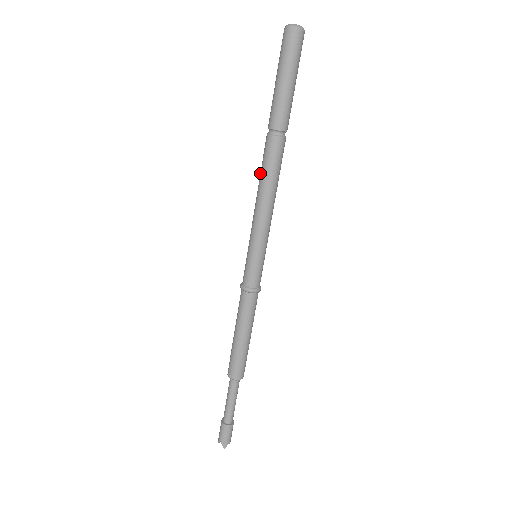
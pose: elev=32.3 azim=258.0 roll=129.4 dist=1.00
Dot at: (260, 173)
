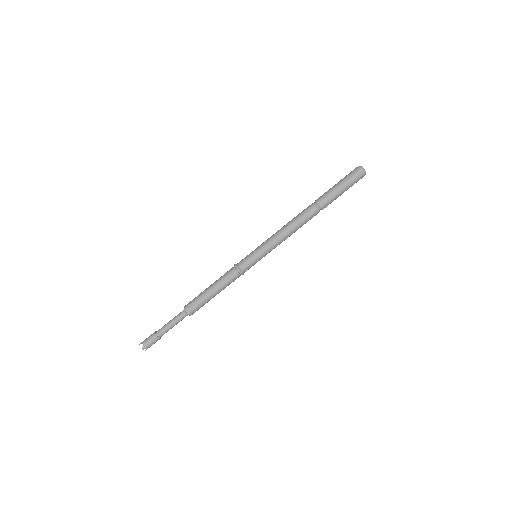
Dot at: (294, 218)
